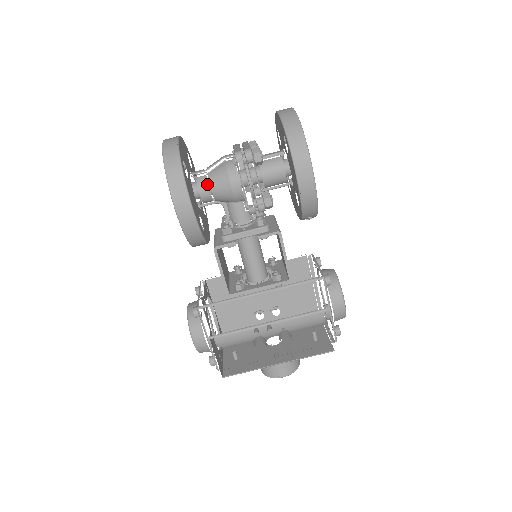
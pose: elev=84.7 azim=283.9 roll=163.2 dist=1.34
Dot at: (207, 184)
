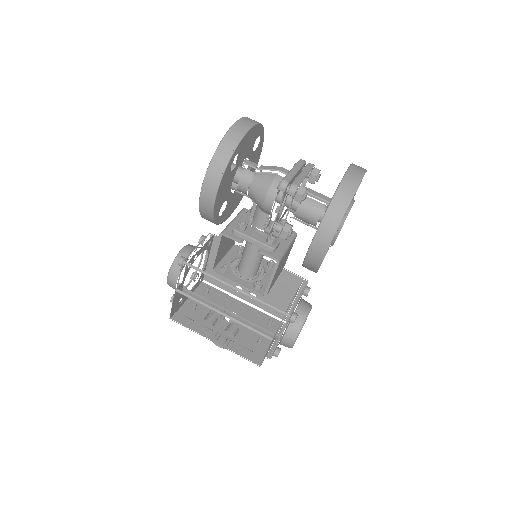
Dot at: (249, 181)
